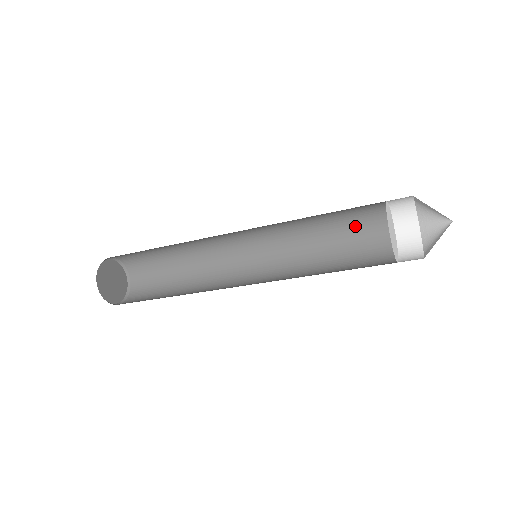
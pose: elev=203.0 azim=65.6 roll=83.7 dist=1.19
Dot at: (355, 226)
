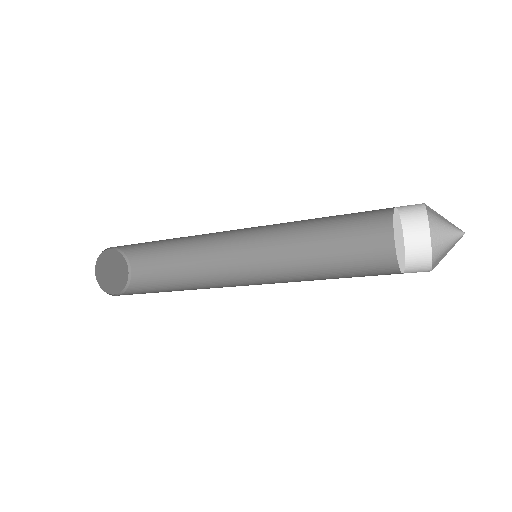
Dot at: (355, 214)
